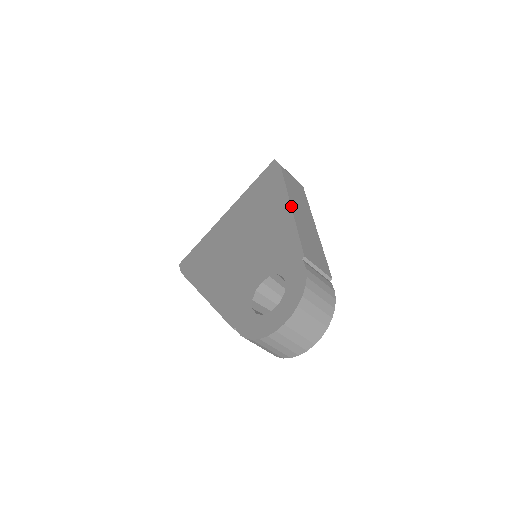
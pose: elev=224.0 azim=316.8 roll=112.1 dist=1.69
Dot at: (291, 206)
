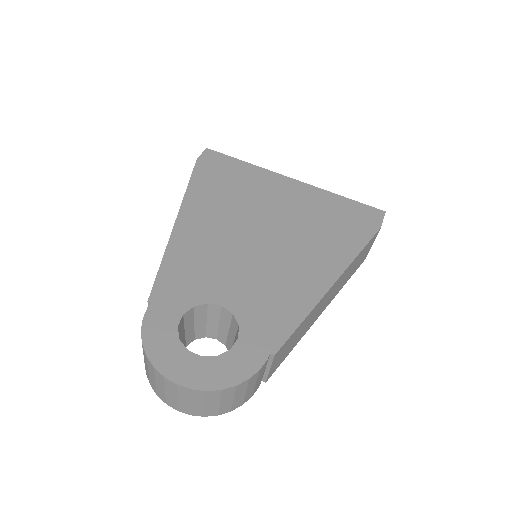
Dot at: (334, 284)
